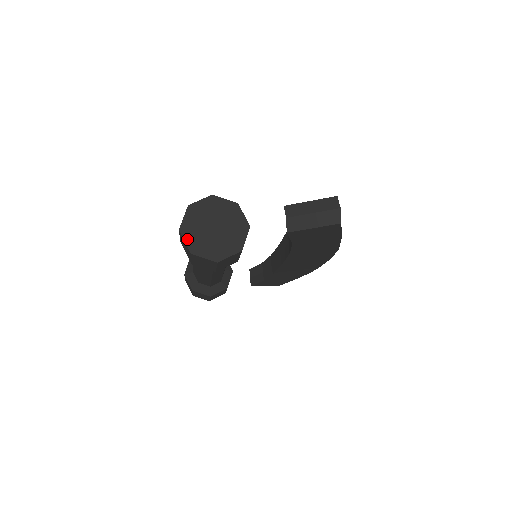
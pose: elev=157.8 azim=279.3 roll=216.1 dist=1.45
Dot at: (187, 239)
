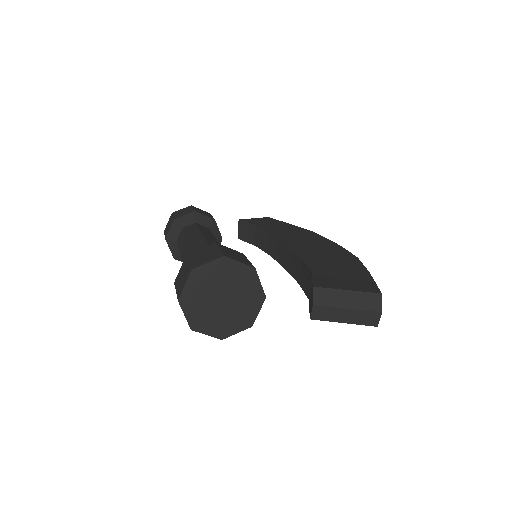
Dot at: (187, 312)
